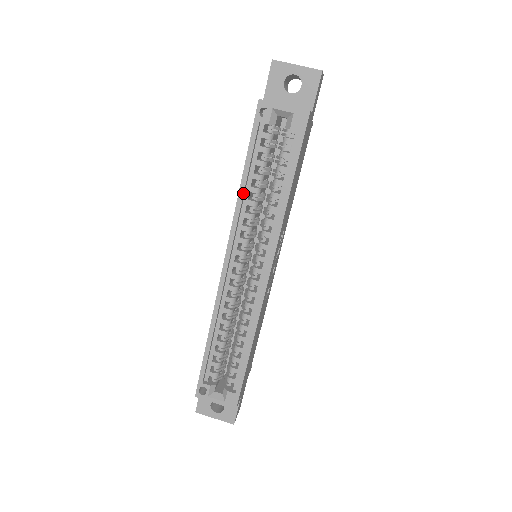
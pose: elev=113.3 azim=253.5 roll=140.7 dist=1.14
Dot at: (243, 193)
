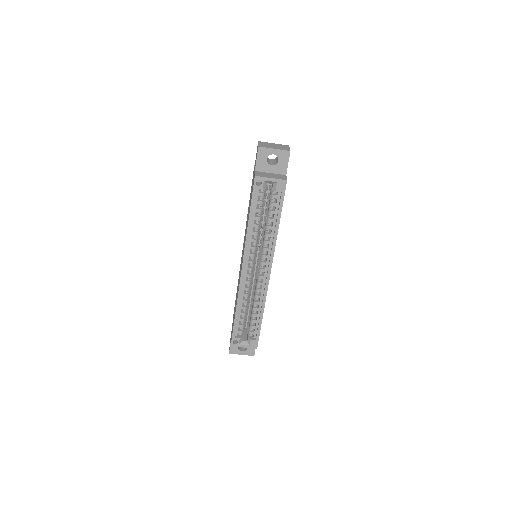
Dot at: (250, 229)
